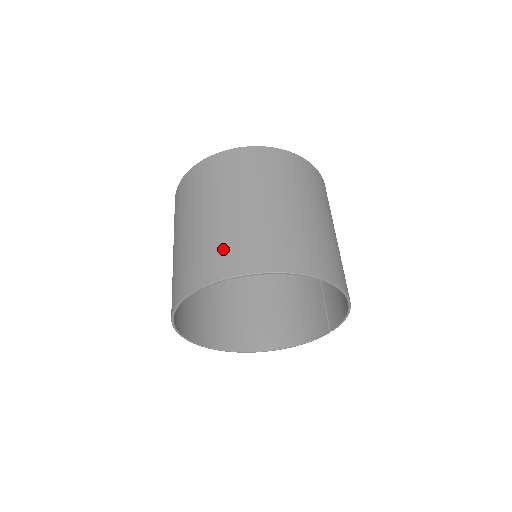
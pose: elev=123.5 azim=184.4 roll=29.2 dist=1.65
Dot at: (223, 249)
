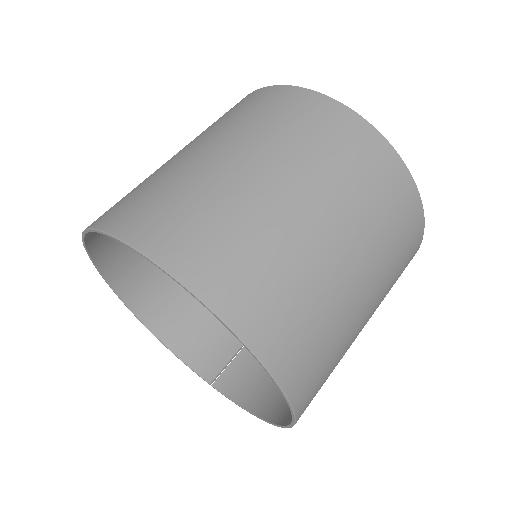
Dot at: (269, 282)
